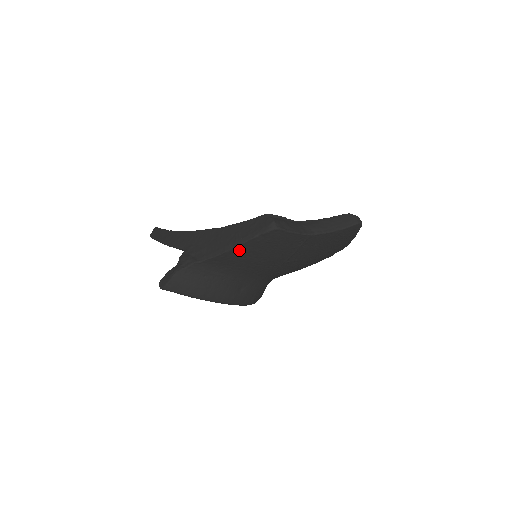
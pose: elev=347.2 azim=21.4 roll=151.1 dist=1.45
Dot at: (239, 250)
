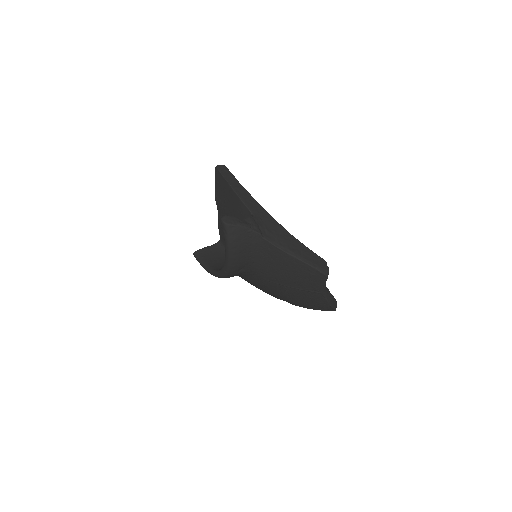
Dot at: (293, 260)
